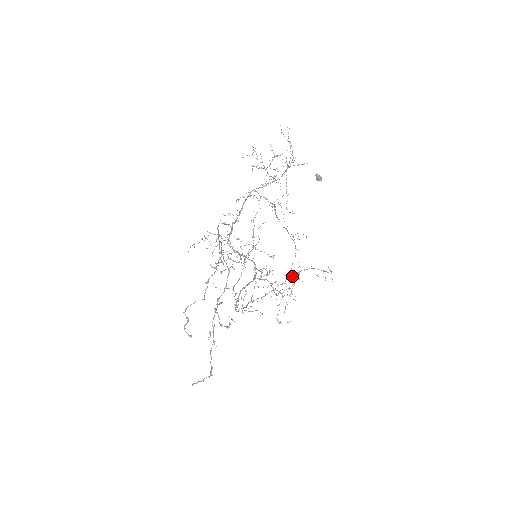
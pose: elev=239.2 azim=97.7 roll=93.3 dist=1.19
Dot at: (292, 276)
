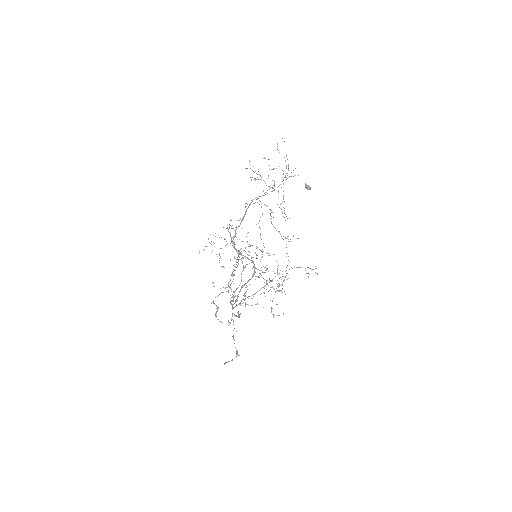
Dot at: occluded
